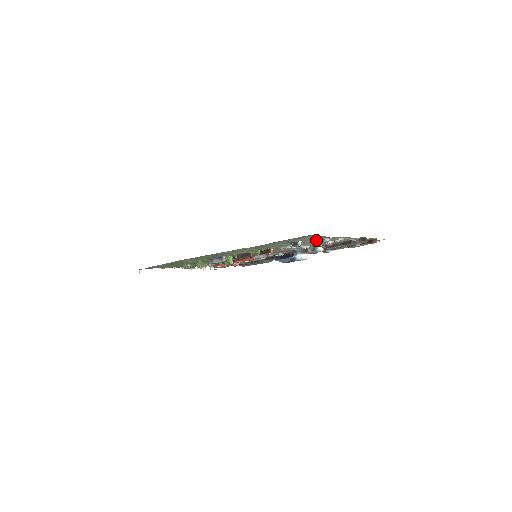
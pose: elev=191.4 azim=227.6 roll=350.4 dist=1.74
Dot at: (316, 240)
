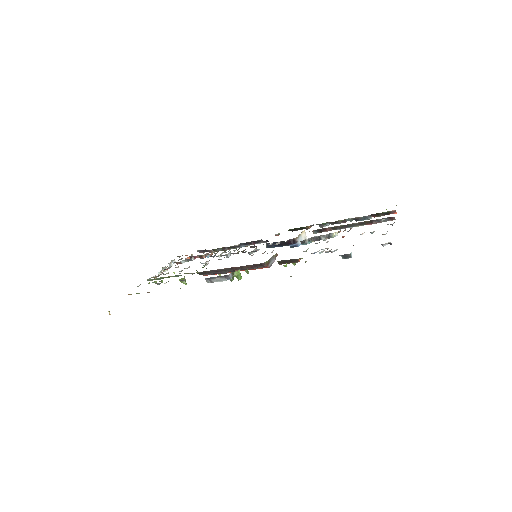
Dot at: occluded
